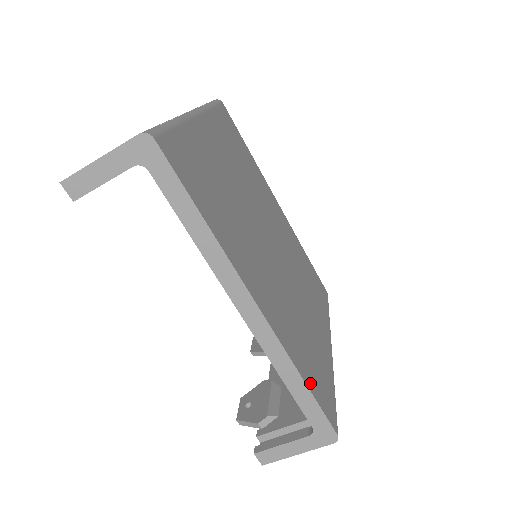
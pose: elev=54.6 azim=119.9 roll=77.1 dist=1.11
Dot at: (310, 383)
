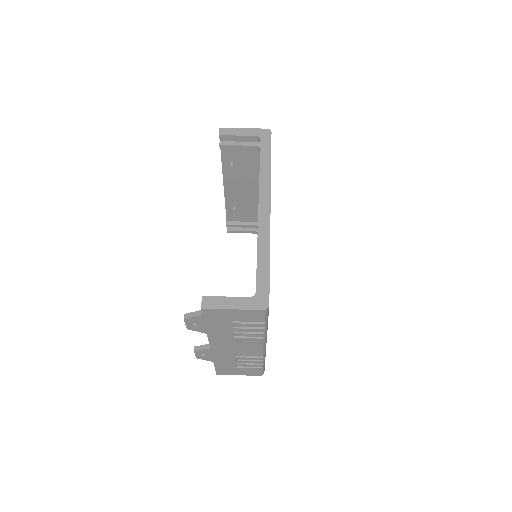
Dot at: occluded
